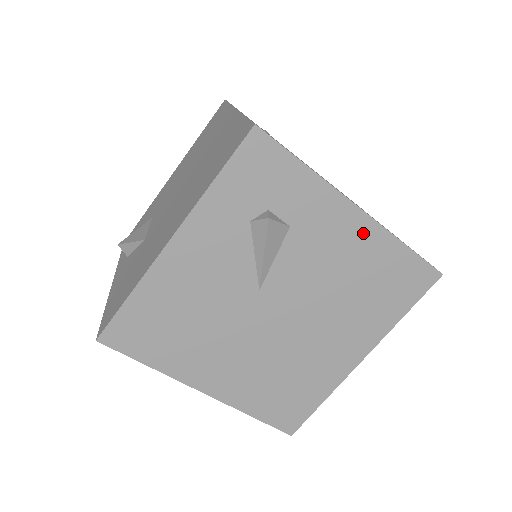
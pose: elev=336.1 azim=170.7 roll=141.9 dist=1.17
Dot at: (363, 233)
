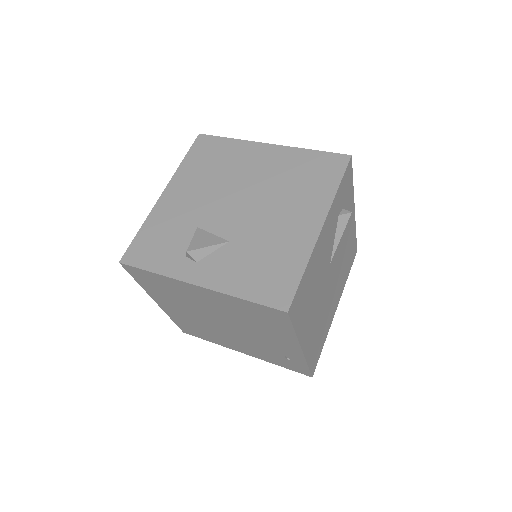
Dot at: (352, 226)
